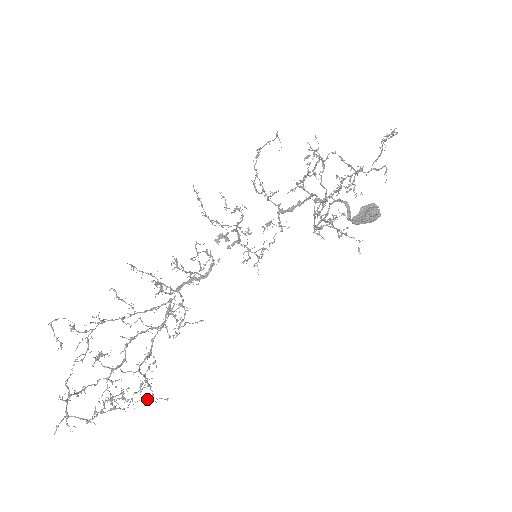
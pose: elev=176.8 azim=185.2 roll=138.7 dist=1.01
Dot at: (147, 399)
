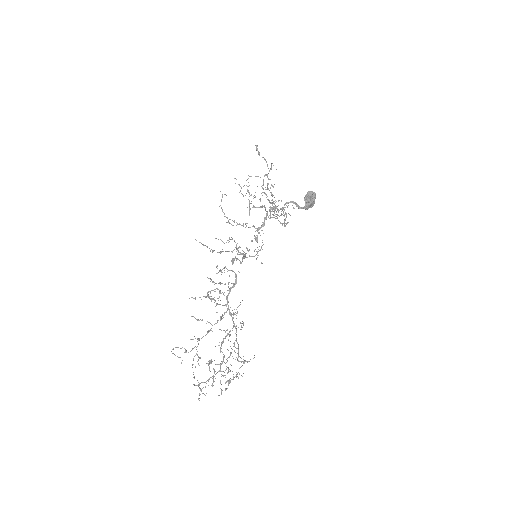
Dot at: occluded
